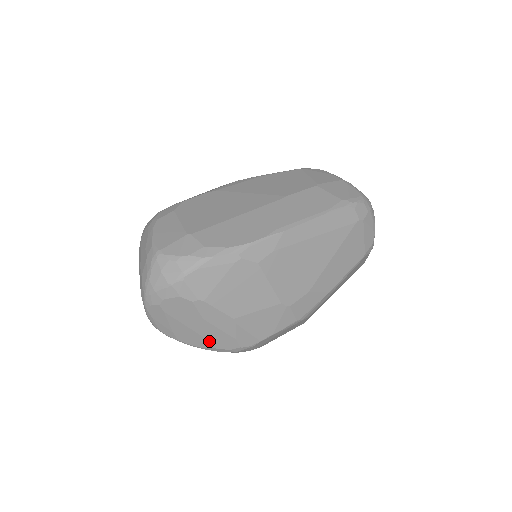
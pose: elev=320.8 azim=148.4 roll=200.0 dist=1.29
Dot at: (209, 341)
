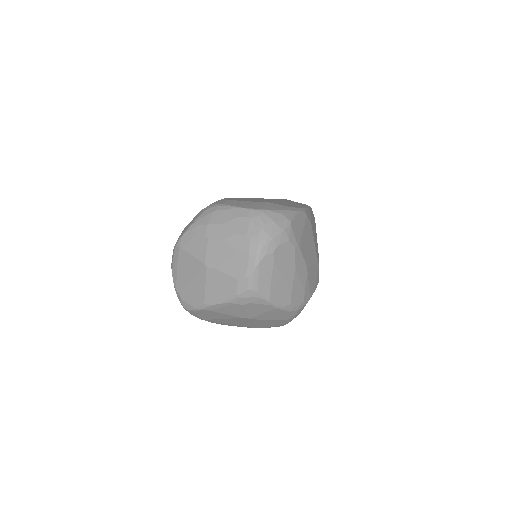
Dot at: (291, 295)
